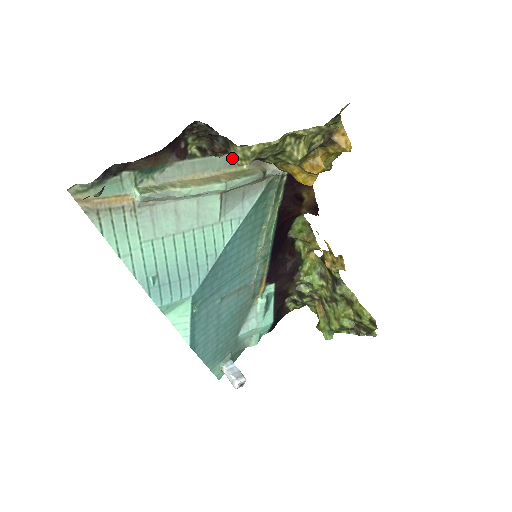
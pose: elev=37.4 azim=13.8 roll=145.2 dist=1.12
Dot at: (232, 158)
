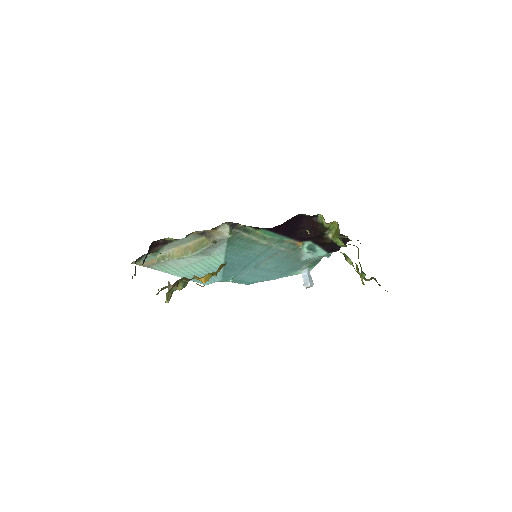
Dot at: (193, 236)
